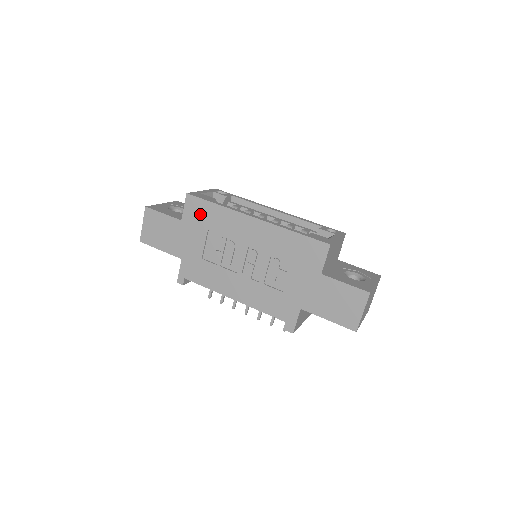
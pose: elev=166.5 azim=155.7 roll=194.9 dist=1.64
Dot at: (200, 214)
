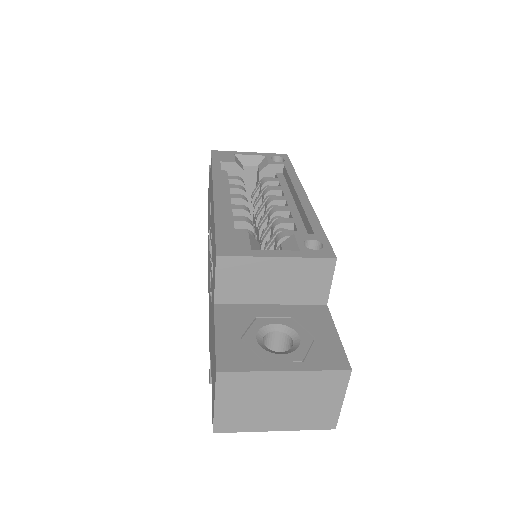
Dot at: occluded
